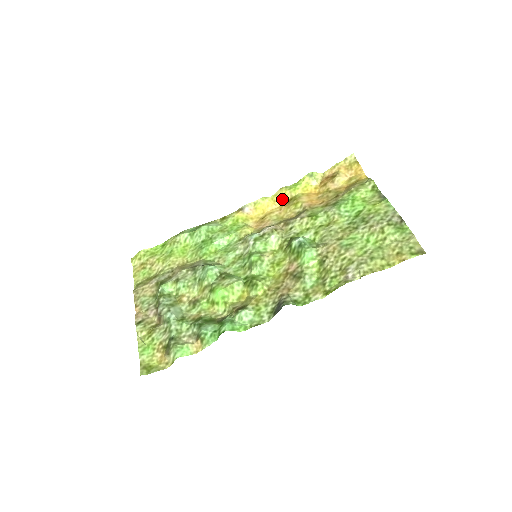
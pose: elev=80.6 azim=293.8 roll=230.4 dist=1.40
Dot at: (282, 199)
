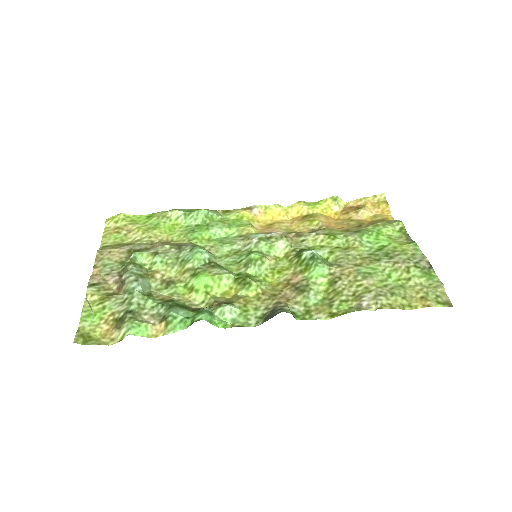
Dot at: (297, 213)
